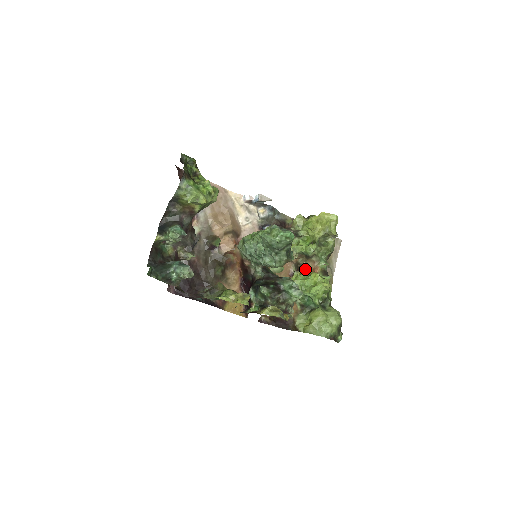
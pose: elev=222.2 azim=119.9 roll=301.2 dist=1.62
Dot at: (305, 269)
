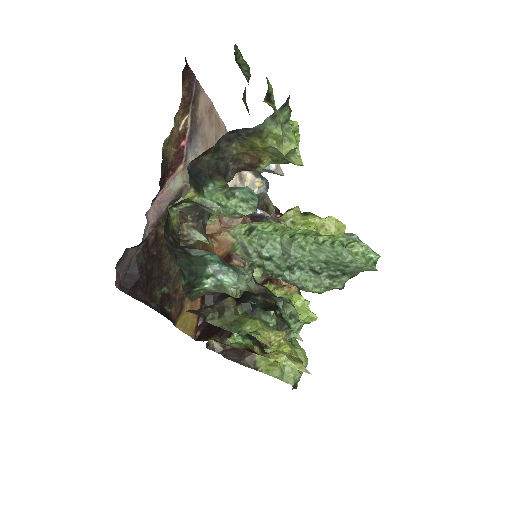
Dot at: (279, 282)
